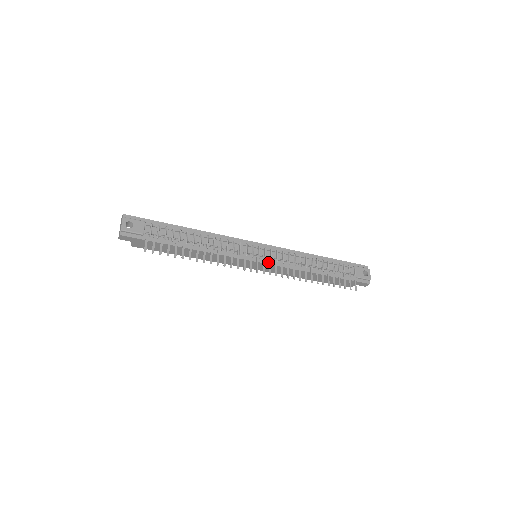
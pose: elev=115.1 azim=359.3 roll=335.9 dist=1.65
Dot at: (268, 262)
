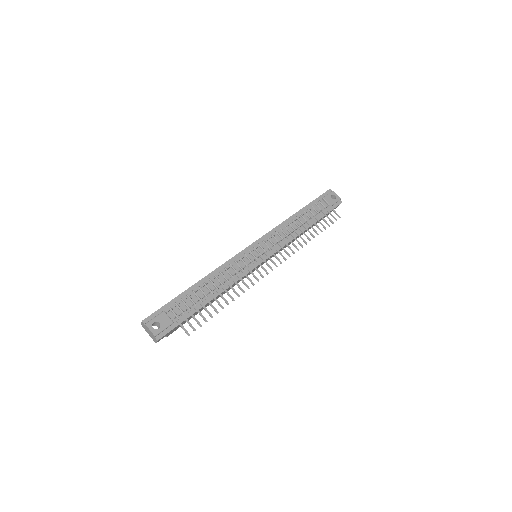
Dot at: (270, 254)
